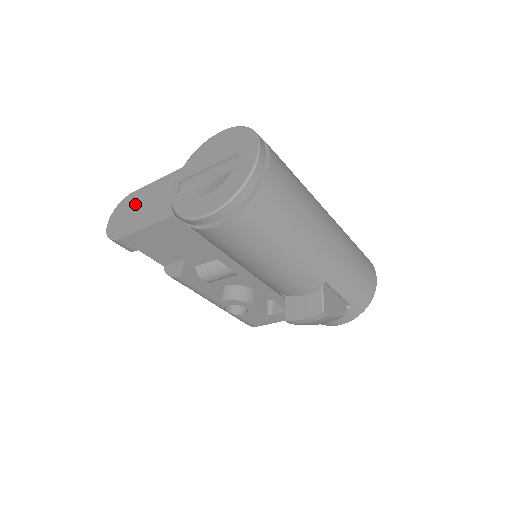
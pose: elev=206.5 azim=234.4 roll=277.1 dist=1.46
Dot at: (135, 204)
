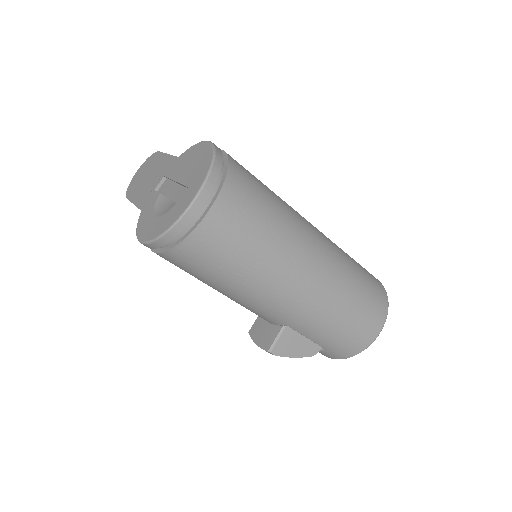
Dot at: (150, 168)
